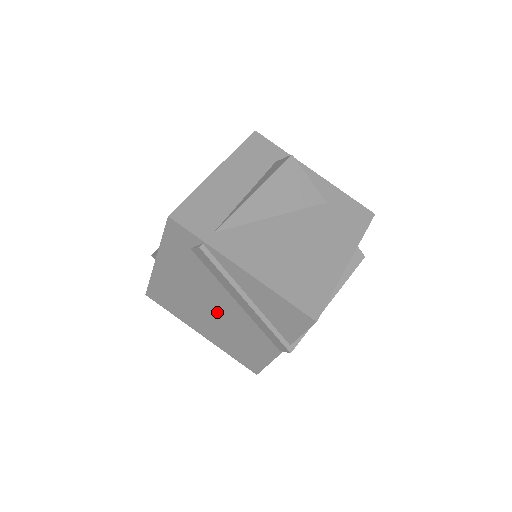
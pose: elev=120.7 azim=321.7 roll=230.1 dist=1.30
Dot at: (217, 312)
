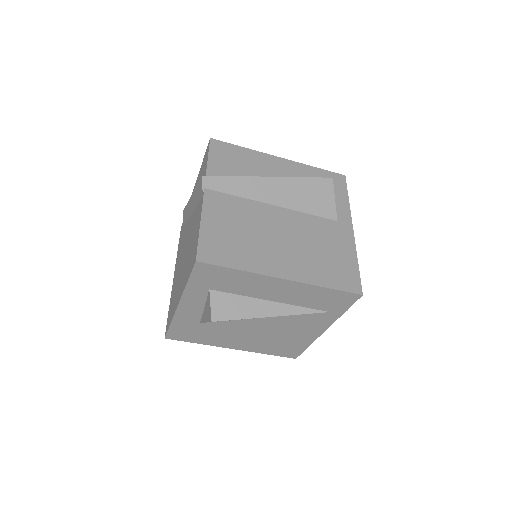
Dot at: occluded
